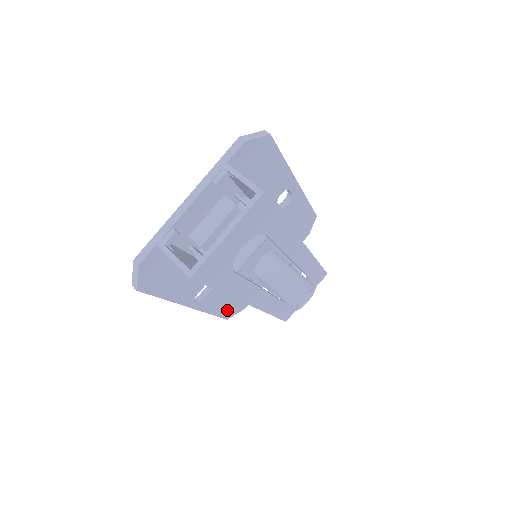
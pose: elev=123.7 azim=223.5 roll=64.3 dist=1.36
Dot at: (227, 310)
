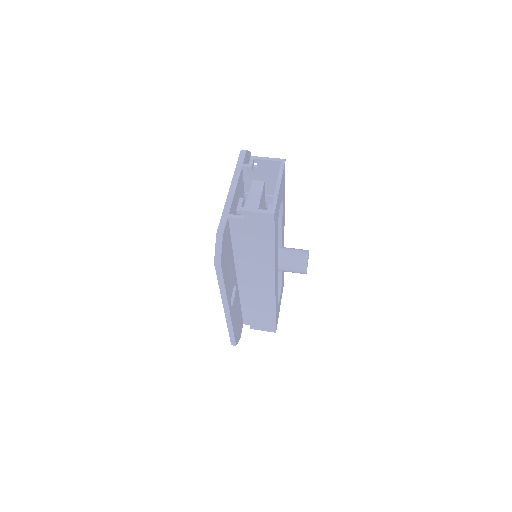
Dot at: (236, 332)
